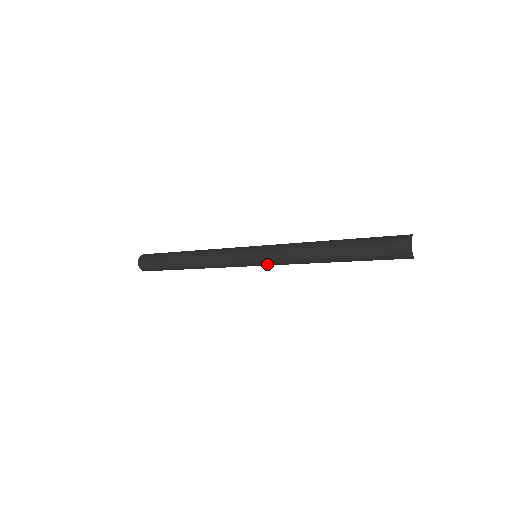
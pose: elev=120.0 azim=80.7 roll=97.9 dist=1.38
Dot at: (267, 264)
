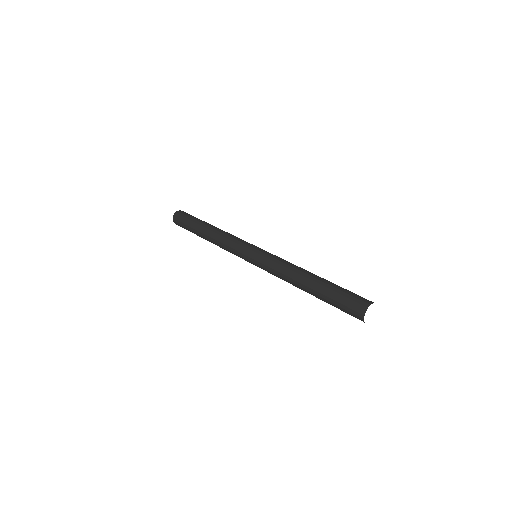
Dot at: (261, 268)
